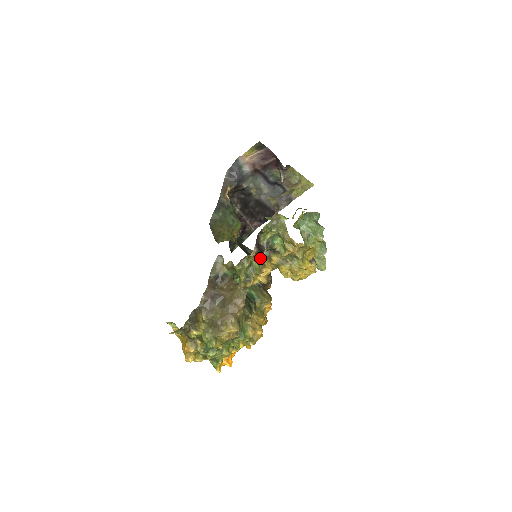
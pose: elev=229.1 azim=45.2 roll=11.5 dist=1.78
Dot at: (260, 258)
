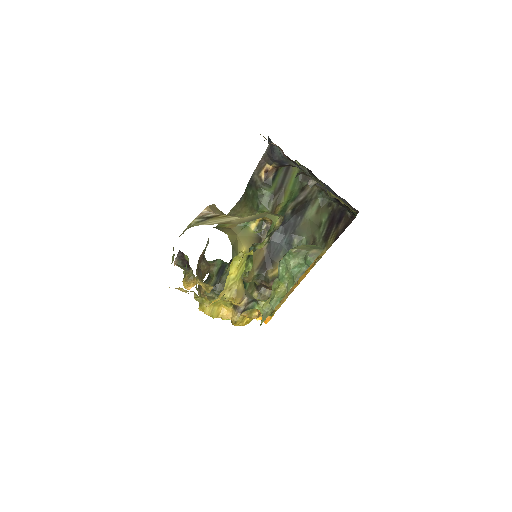
Dot at: (186, 271)
